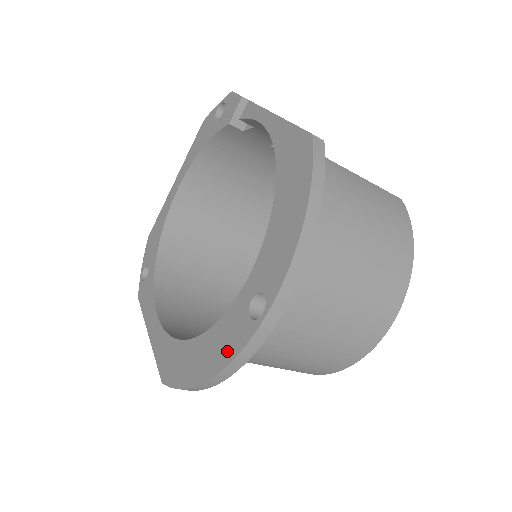
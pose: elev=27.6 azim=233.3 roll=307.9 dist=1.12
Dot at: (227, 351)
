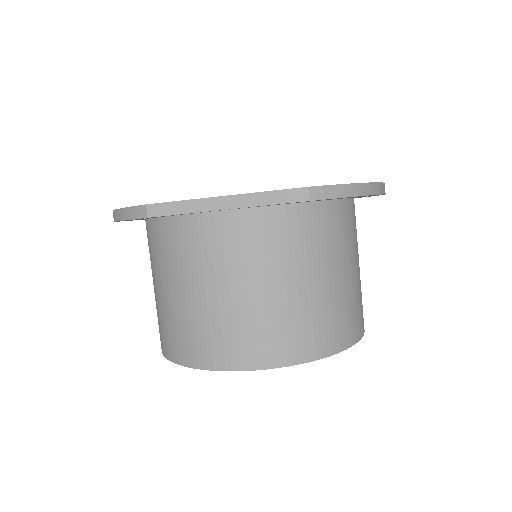
Dot at: occluded
